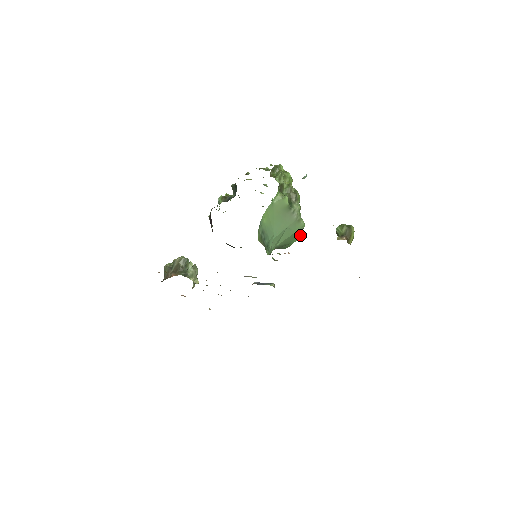
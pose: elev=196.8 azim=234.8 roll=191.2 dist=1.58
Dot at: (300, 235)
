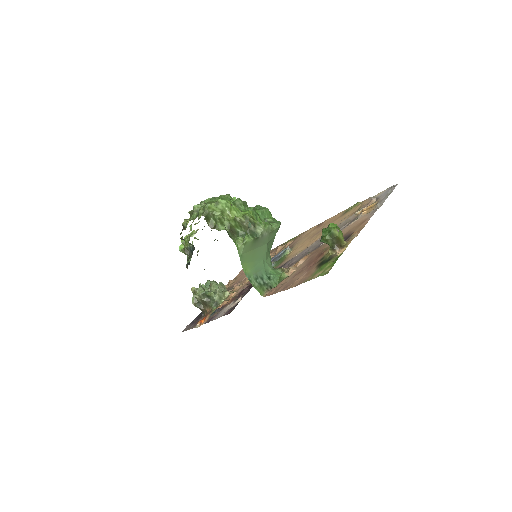
Dot at: occluded
